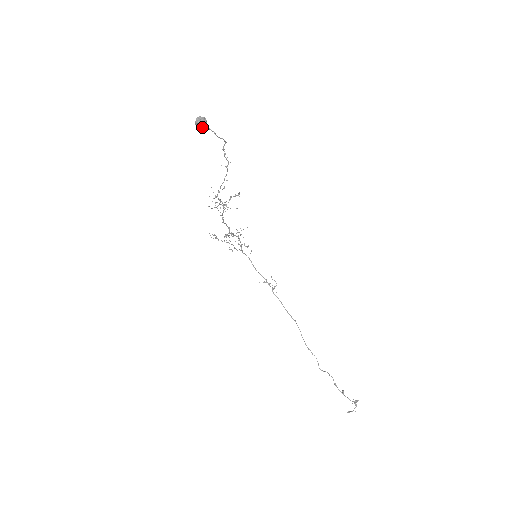
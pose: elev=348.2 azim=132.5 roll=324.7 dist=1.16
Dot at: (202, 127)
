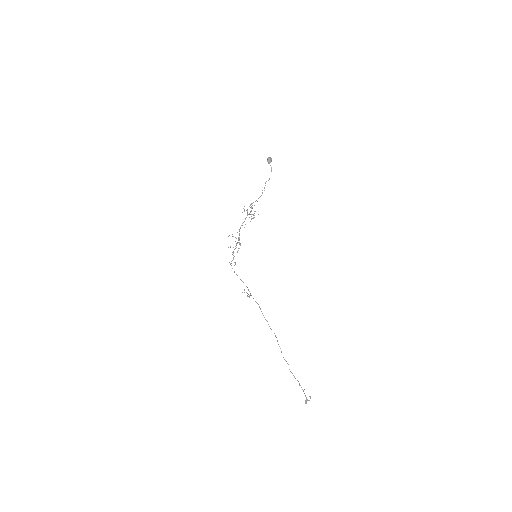
Dot at: (270, 161)
